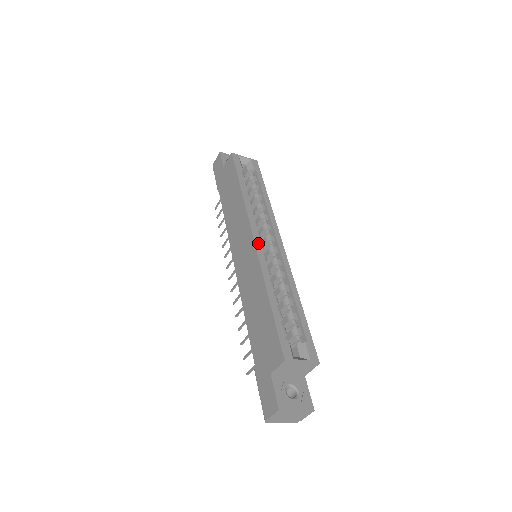
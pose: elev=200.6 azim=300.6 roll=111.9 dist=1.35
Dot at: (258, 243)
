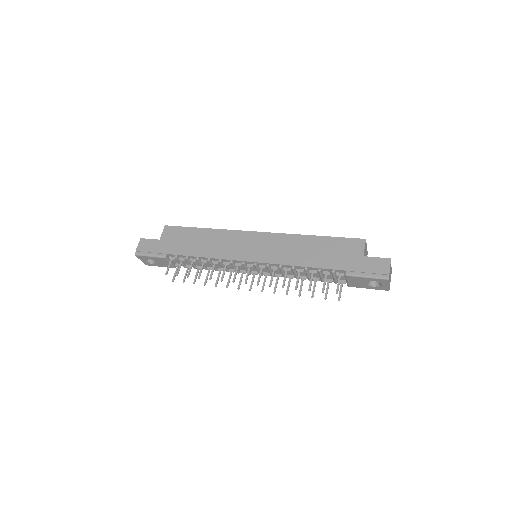
Dot at: (264, 233)
